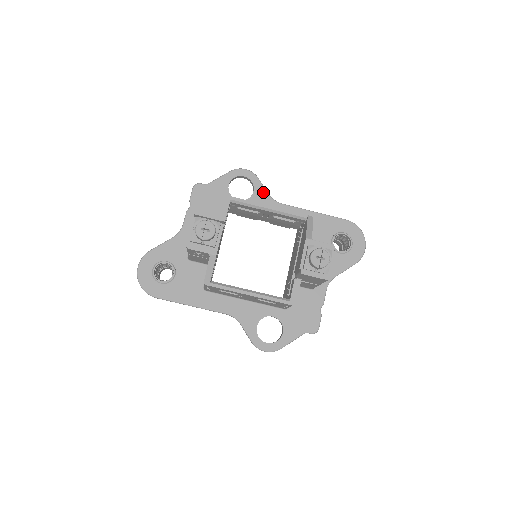
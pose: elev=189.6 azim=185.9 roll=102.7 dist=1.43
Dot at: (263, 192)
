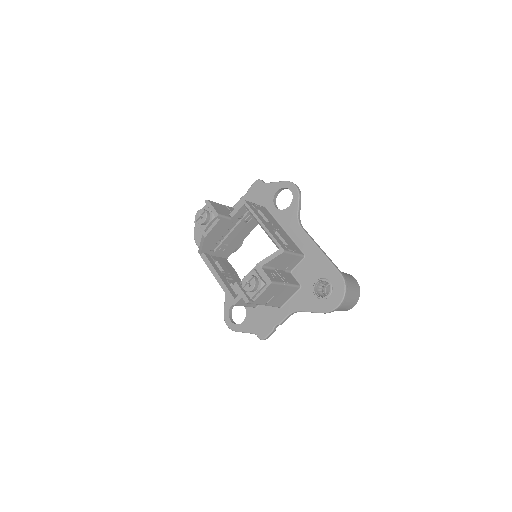
Dot at: (295, 210)
